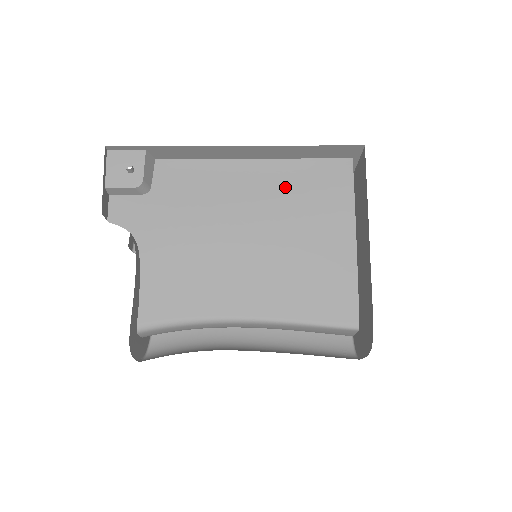
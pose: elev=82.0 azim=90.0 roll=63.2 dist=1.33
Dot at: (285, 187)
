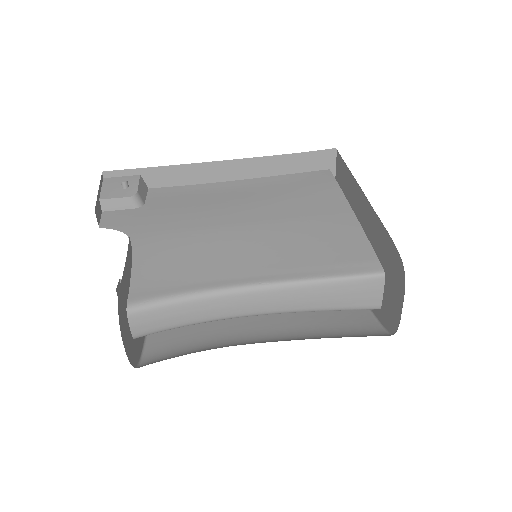
Dot at: (274, 191)
